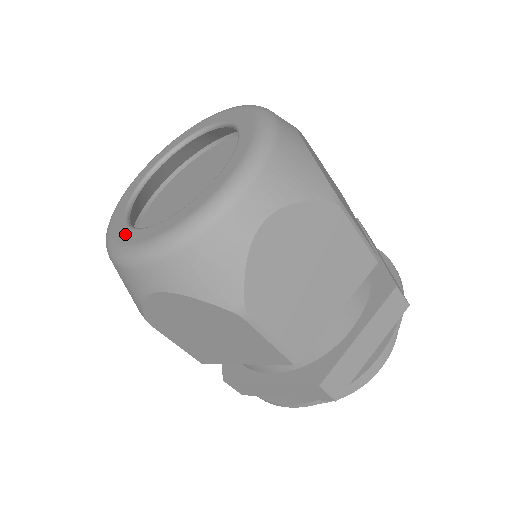
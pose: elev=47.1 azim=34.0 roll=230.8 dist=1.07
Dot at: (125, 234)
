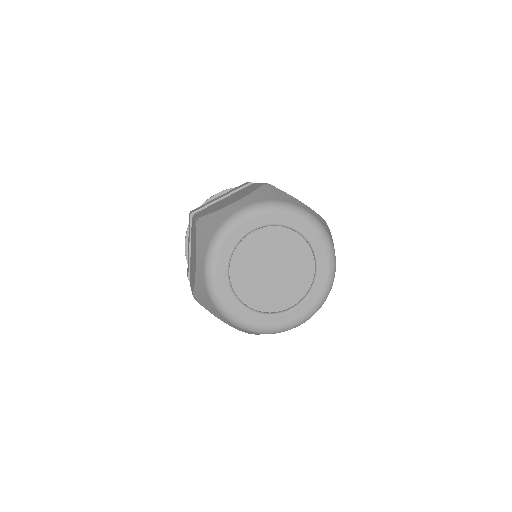
Dot at: (275, 320)
